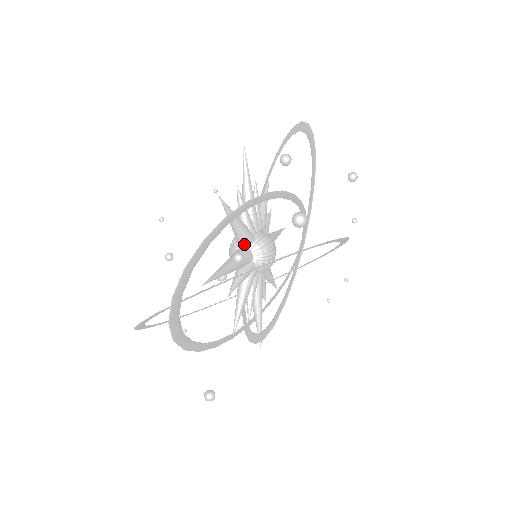
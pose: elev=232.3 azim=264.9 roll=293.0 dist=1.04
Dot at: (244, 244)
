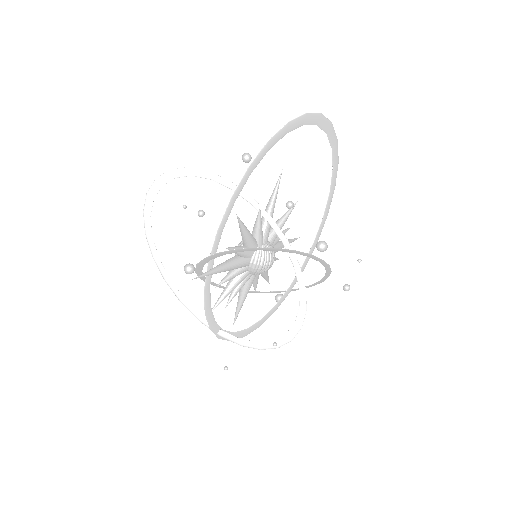
Dot at: occluded
